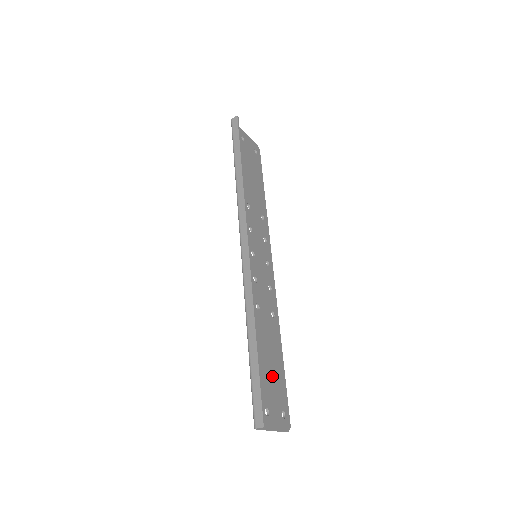
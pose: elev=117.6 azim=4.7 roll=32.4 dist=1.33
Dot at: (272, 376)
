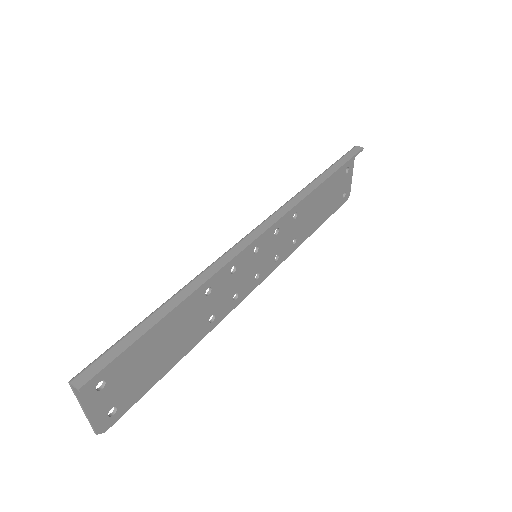
Dot at: (147, 363)
